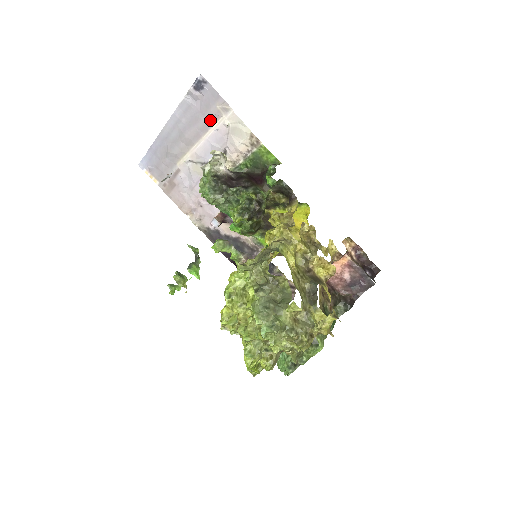
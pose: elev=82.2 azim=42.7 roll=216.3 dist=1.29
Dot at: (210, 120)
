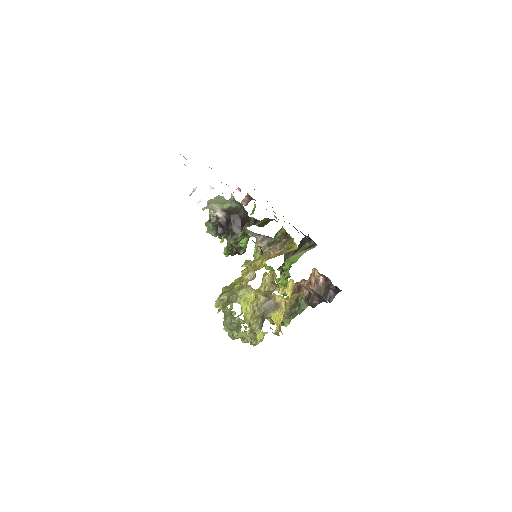
Dot at: occluded
